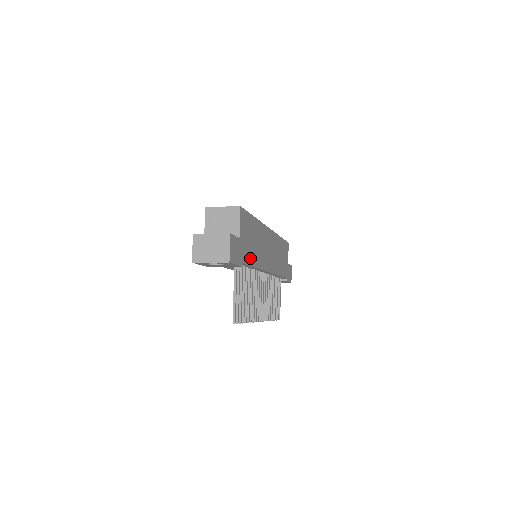
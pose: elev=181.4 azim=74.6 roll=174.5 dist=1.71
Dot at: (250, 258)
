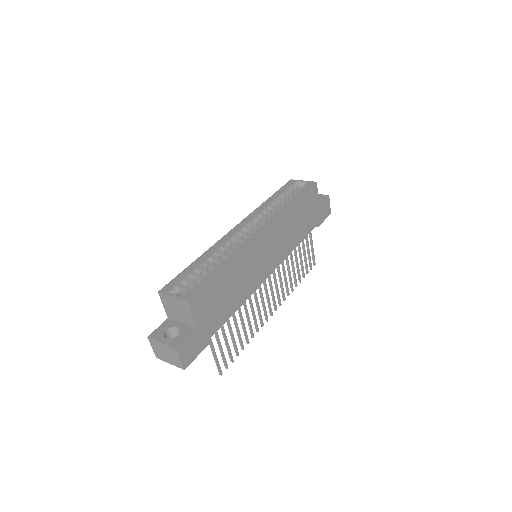
Dot at: (226, 313)
